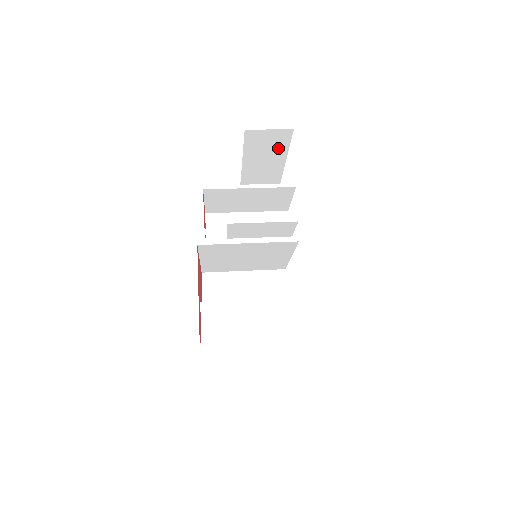
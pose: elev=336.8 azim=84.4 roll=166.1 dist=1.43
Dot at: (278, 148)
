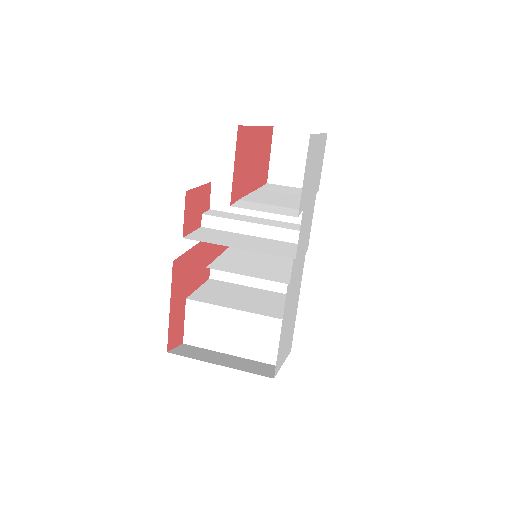
Dot at: occluded
